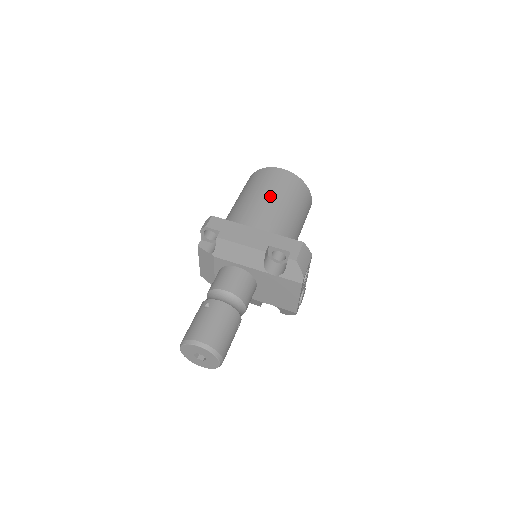
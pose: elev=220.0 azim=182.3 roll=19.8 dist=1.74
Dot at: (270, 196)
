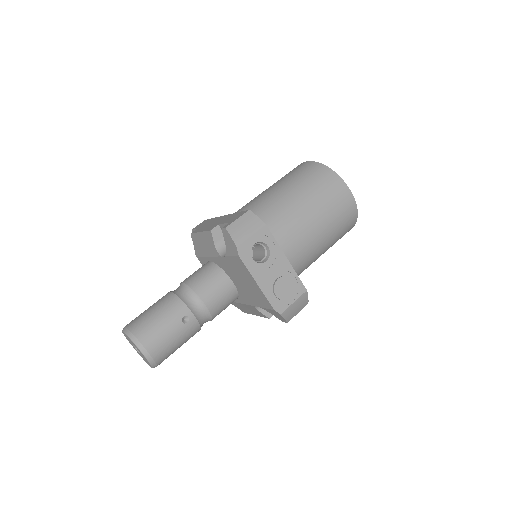
Dot at: (270, 188)
